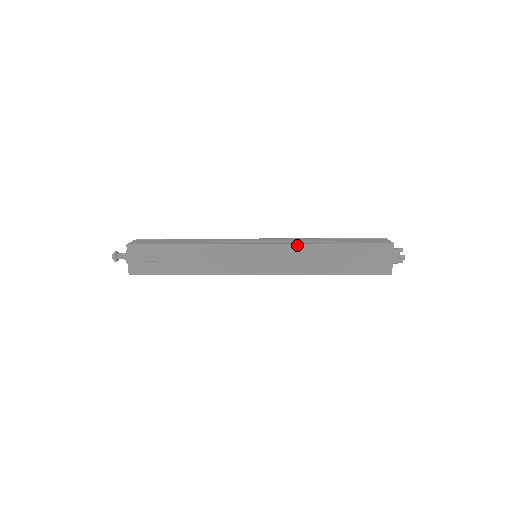
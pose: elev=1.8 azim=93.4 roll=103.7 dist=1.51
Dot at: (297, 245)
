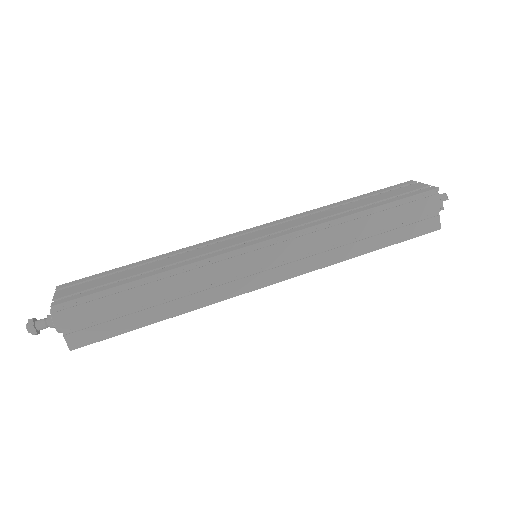
Dot at: (324, 267)
